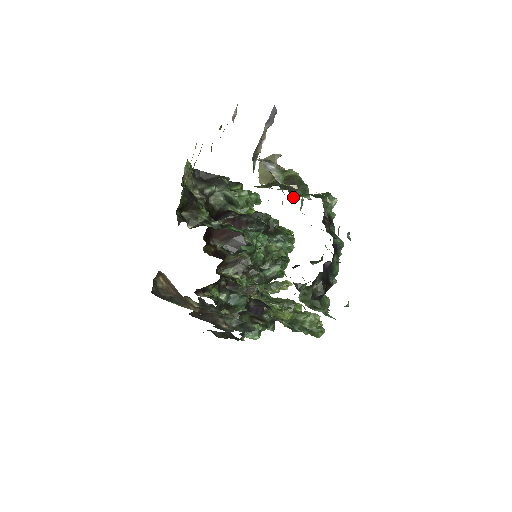
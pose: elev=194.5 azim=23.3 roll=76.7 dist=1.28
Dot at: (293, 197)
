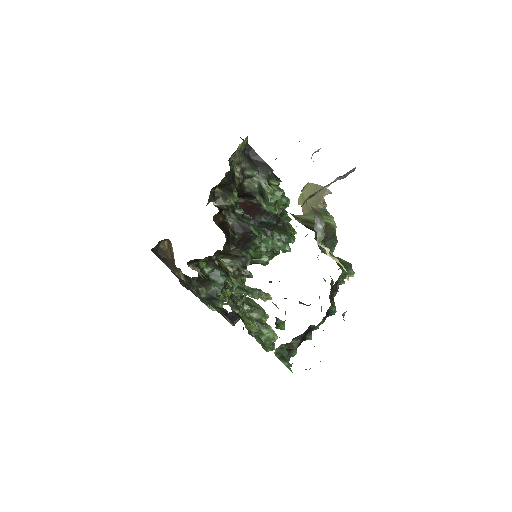
Dot at: occluded
